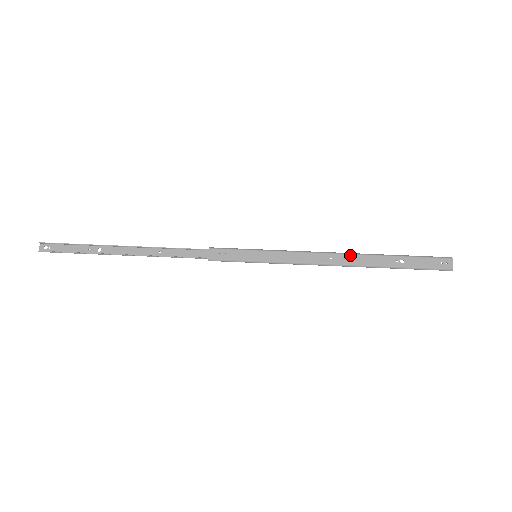
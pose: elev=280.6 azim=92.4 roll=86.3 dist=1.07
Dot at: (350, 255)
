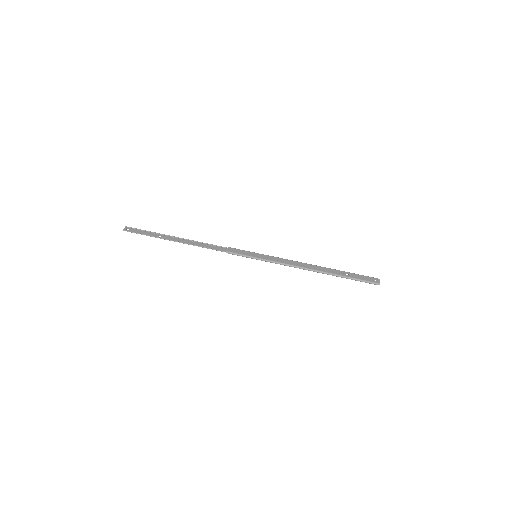
Dot at: (315, 266)
